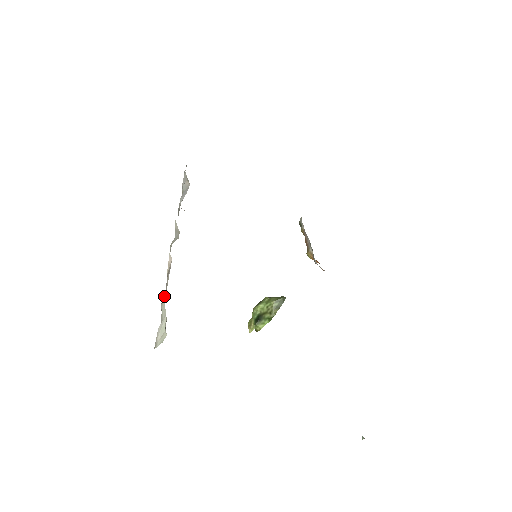
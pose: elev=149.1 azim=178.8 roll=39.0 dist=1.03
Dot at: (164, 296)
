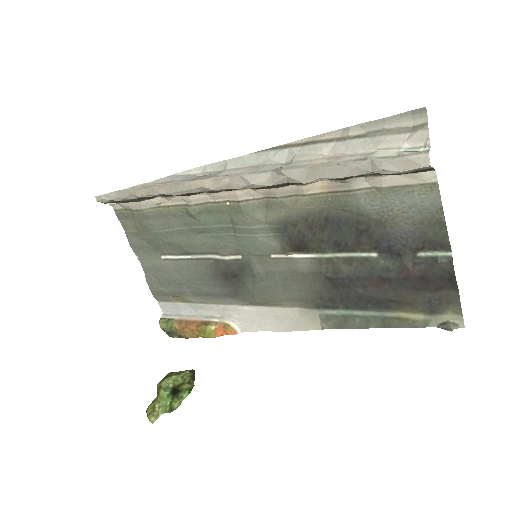
Dot at: (371, 153)
